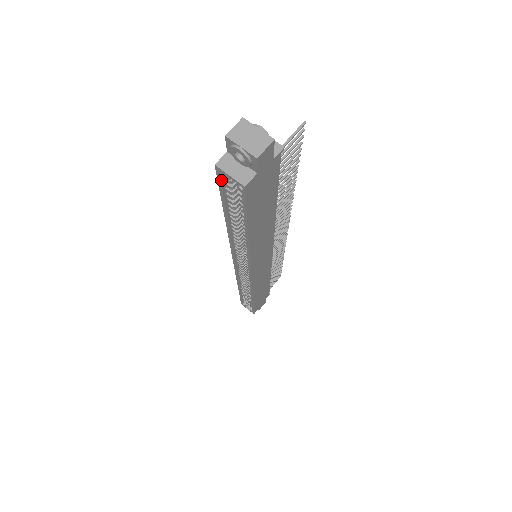
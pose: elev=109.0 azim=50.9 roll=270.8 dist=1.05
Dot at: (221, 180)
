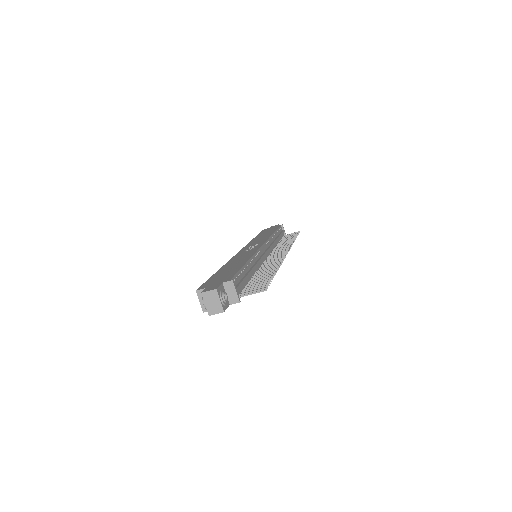
Dot at: occluded
